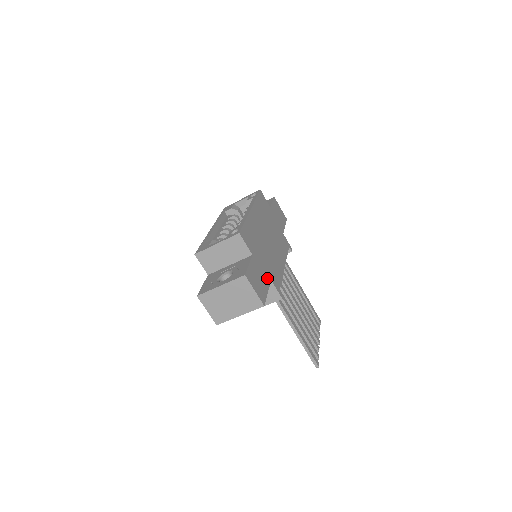
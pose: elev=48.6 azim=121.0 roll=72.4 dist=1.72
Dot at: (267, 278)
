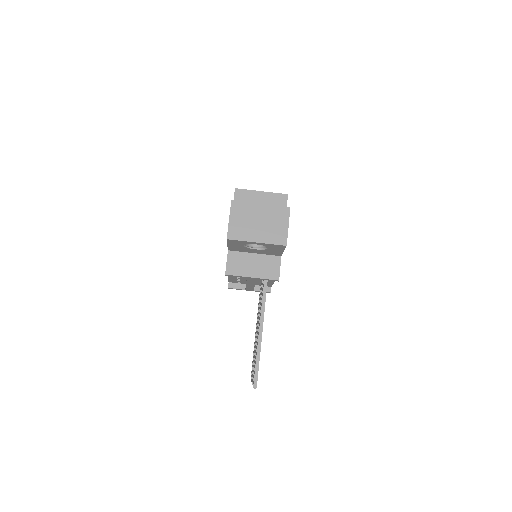
Dot at: occluded
